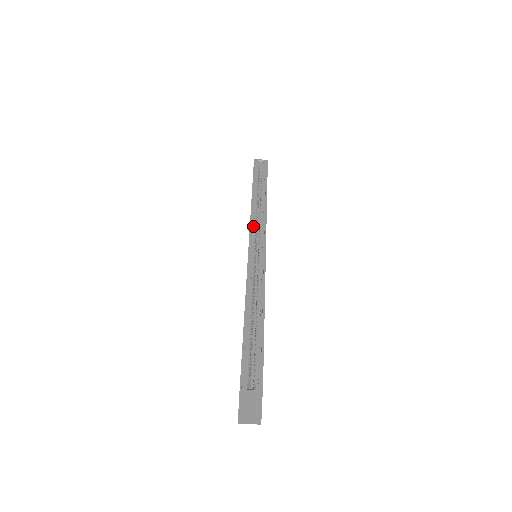
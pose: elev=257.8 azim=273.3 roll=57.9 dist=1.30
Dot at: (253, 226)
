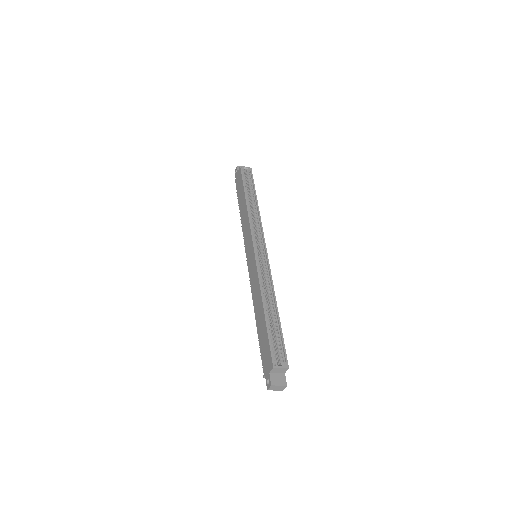
Dot at: (252, 230)
